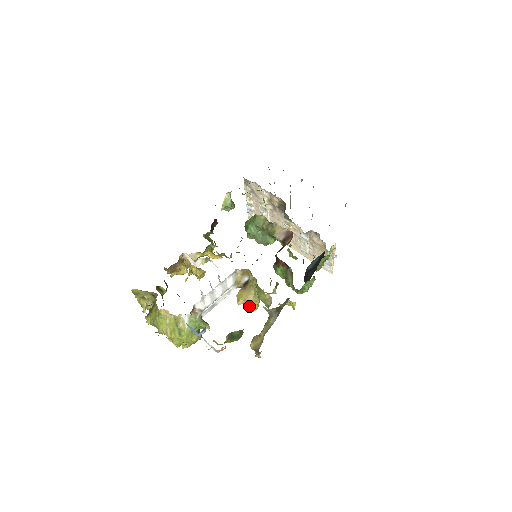
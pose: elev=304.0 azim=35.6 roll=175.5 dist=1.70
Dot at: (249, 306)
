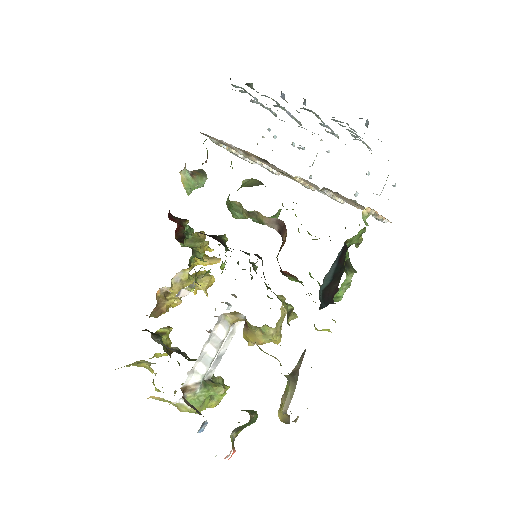
Dot at: occluded
